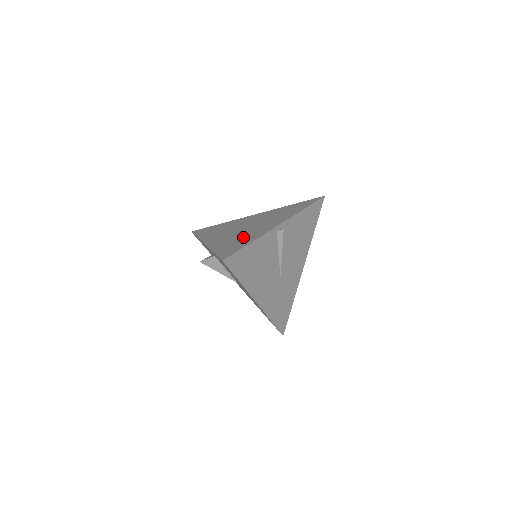
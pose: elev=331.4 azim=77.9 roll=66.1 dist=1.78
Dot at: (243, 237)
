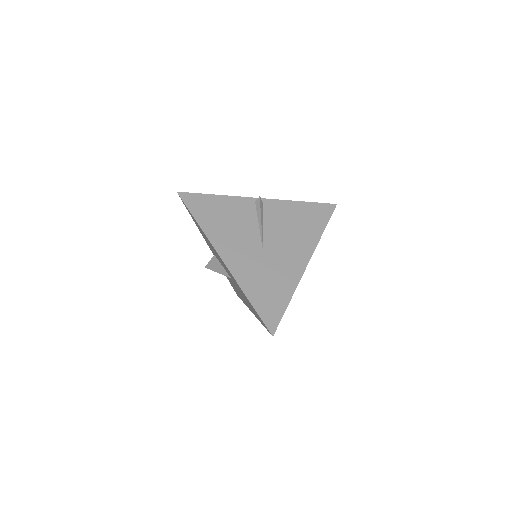
Dot at: occluded
